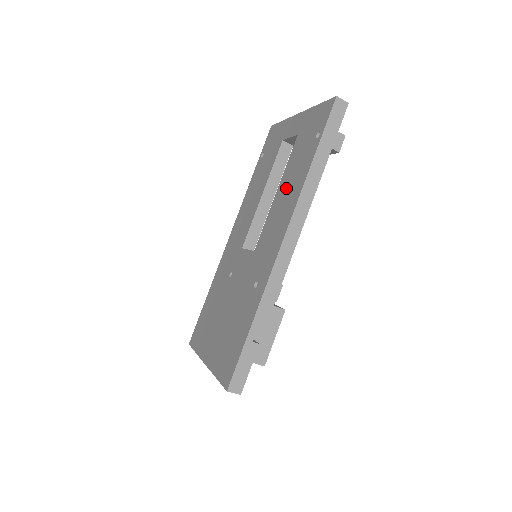
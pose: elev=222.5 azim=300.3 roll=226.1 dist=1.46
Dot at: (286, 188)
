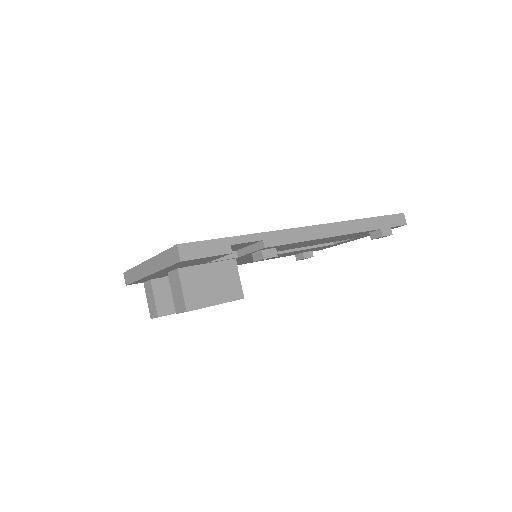
Dot at: occluded
